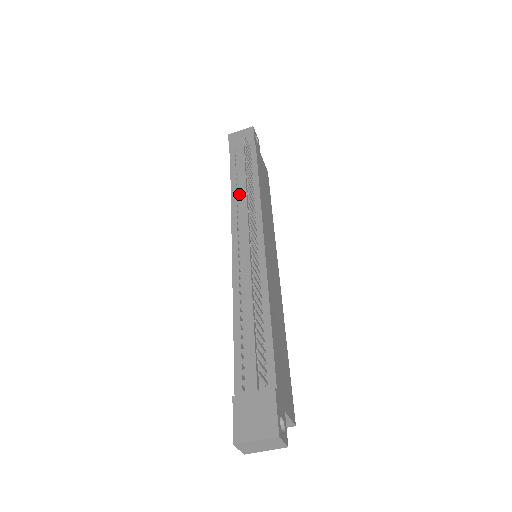
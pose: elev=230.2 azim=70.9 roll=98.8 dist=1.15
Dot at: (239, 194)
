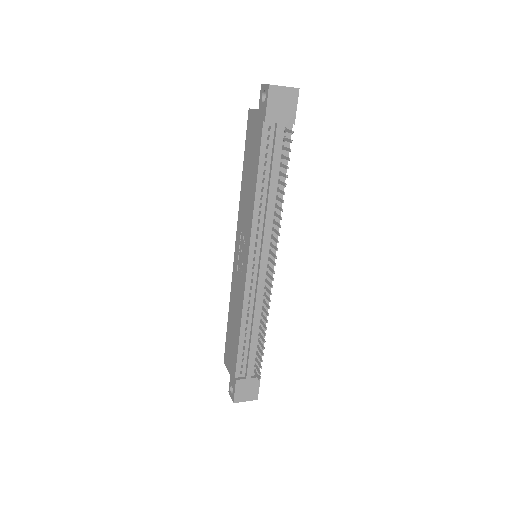
Dot at: (263, 199)
